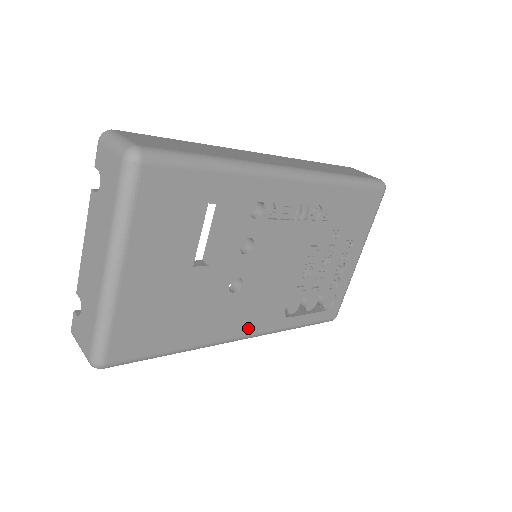
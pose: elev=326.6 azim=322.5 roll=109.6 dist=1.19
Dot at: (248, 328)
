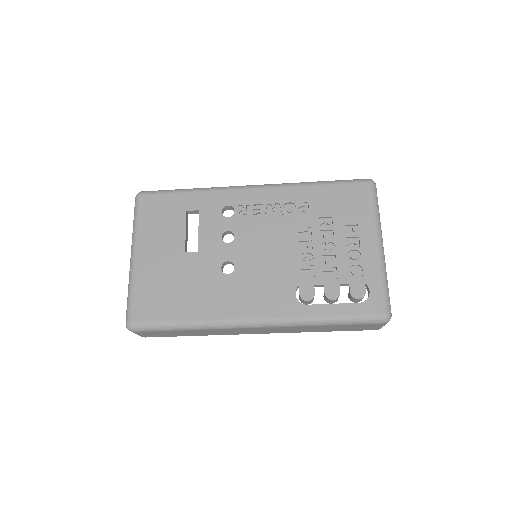
Dot at: (256, 310)
